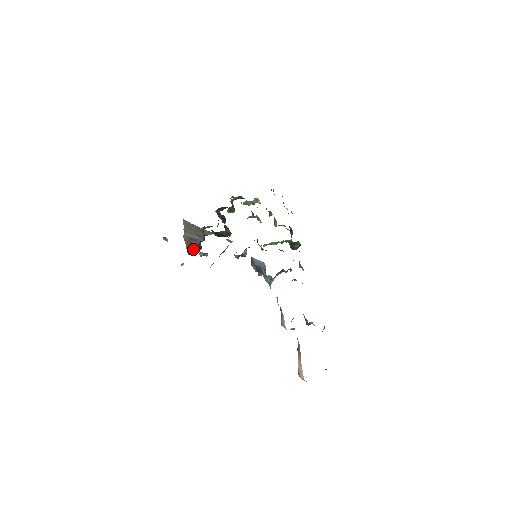
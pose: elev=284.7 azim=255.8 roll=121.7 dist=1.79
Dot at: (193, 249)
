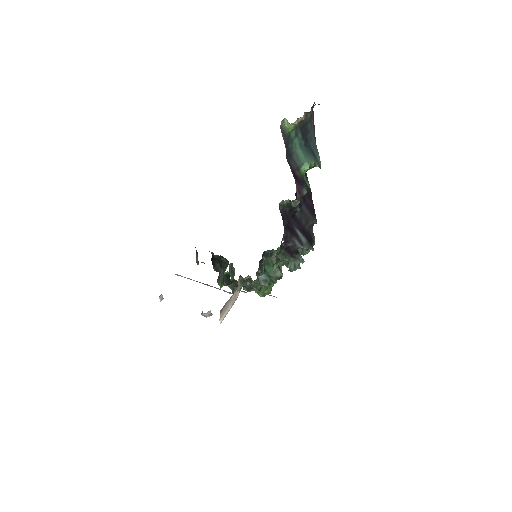
Dot at: occluded
